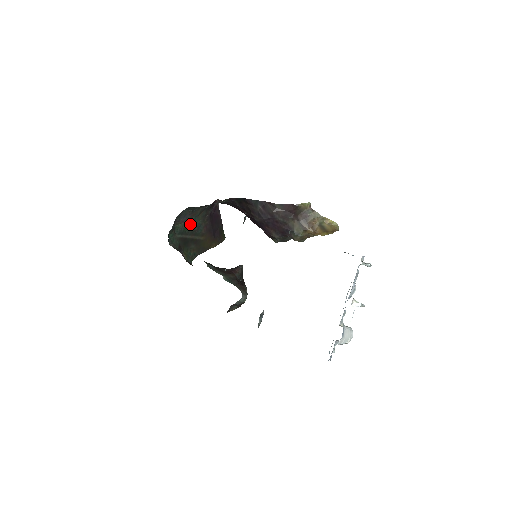
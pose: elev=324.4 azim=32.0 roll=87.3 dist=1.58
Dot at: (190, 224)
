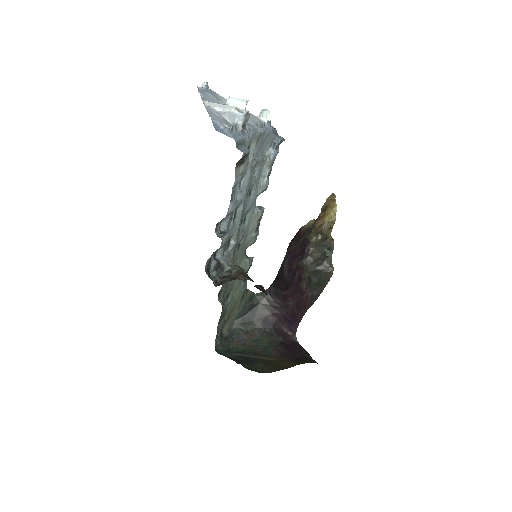
Dot at: (251, 346)
